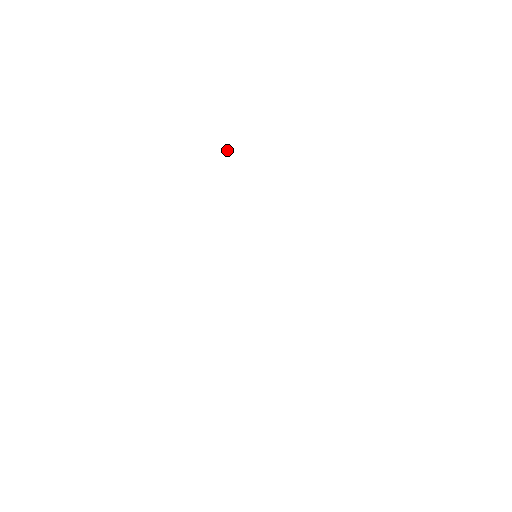
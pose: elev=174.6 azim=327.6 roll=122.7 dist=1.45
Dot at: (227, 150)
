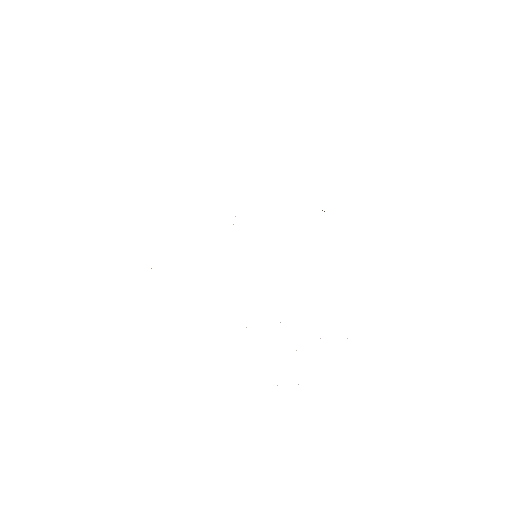
Dot at: occluded
